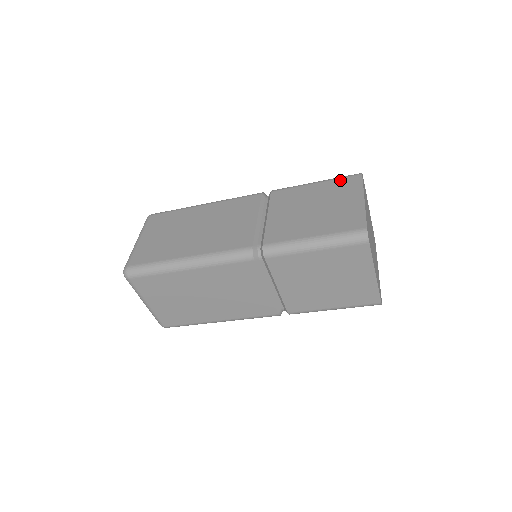
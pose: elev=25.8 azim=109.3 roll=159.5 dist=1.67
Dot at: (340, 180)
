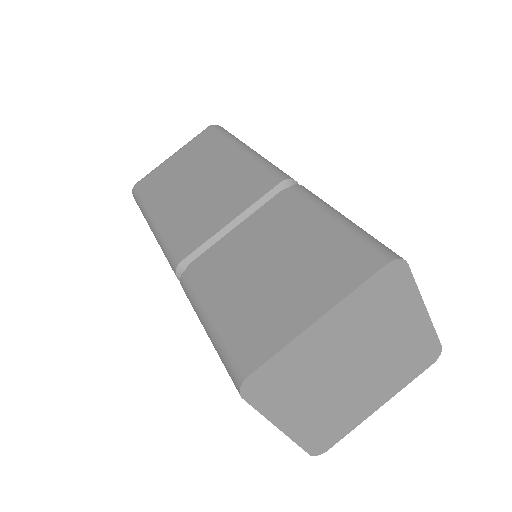
Dot at: occluded
